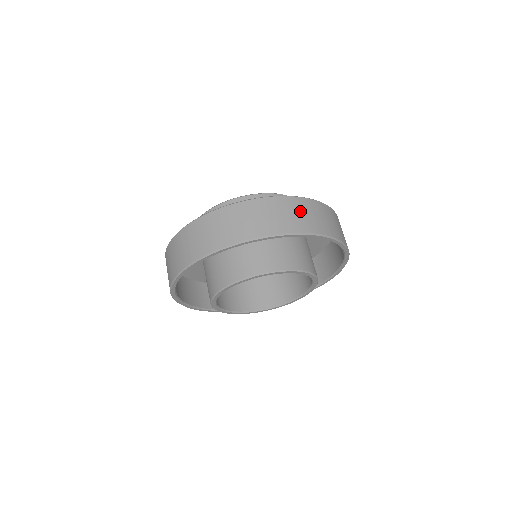
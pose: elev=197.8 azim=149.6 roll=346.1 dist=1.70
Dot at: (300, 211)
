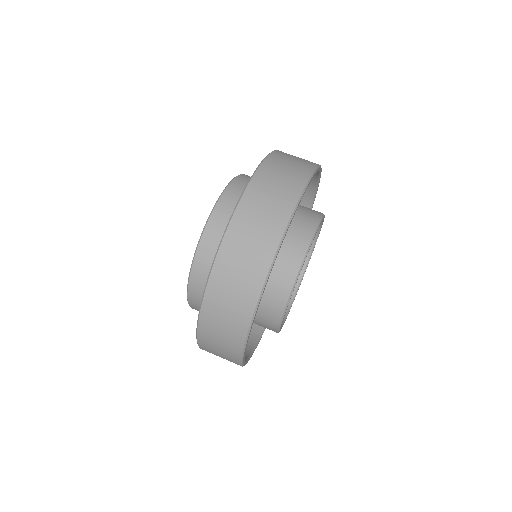
Dot at: occluded
